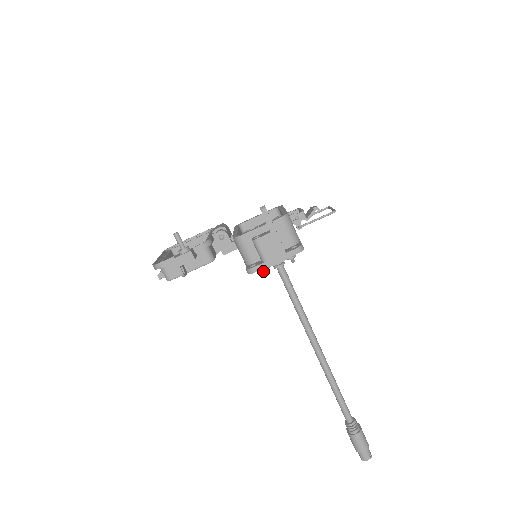
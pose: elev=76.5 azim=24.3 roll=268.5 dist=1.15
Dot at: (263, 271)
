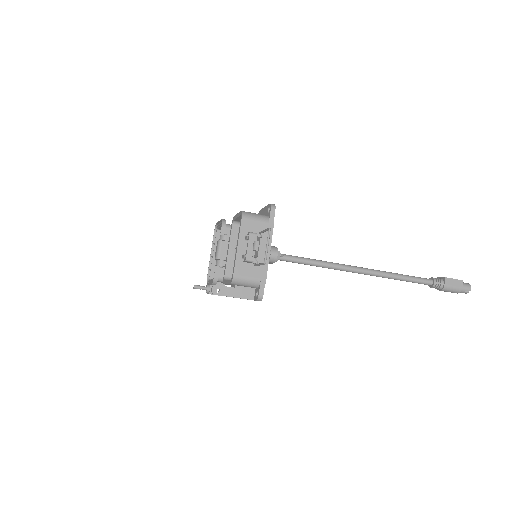
Dot at: occluded
